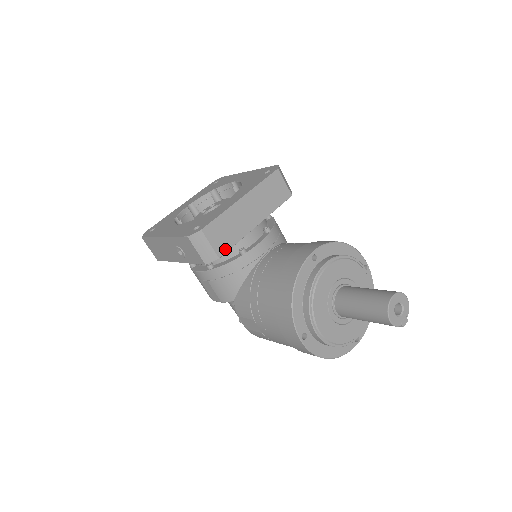
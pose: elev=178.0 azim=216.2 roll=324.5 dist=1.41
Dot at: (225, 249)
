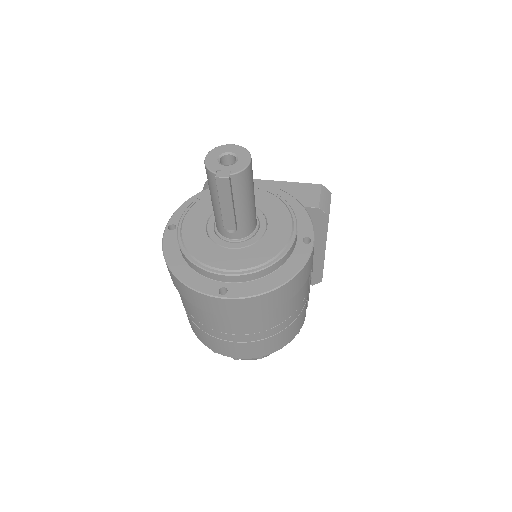
Dot at: occluded
